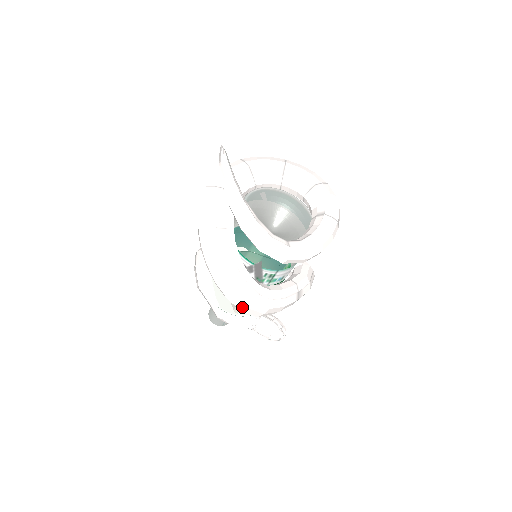
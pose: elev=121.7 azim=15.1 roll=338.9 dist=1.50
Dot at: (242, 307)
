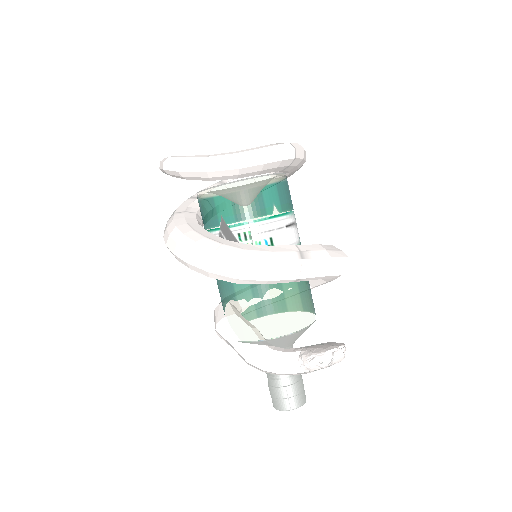
Dot at: (205, 265)
